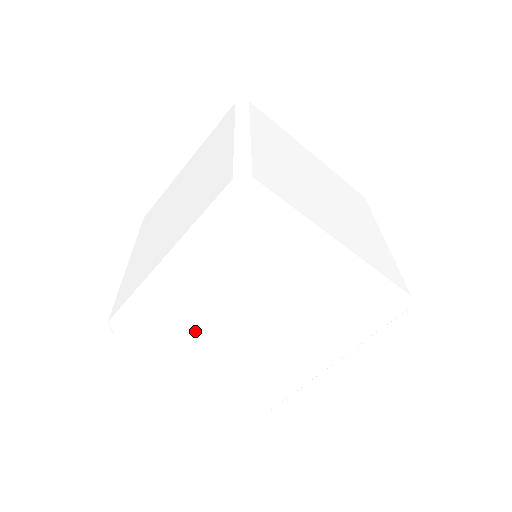
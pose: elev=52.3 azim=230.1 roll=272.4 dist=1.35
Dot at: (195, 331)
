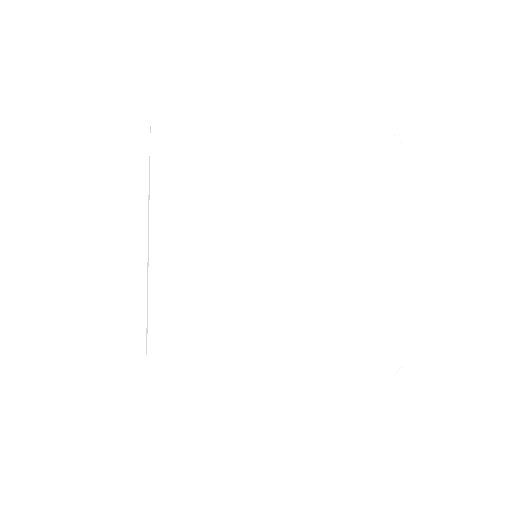
Dot at: occluded
